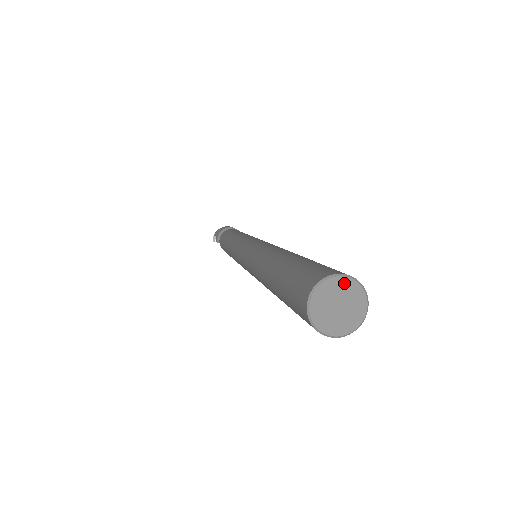
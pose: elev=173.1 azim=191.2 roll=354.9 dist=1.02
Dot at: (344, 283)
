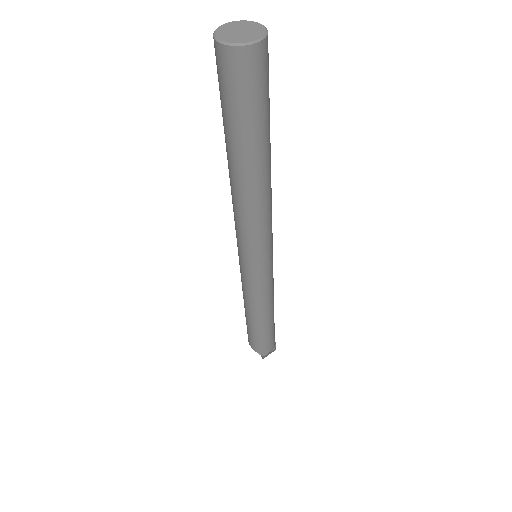
Dot at: (260, 28)
